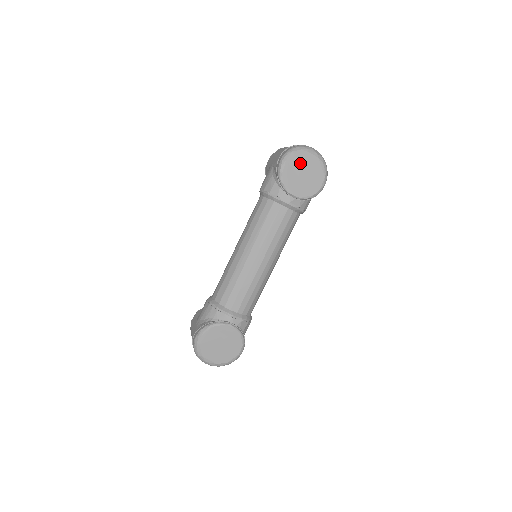
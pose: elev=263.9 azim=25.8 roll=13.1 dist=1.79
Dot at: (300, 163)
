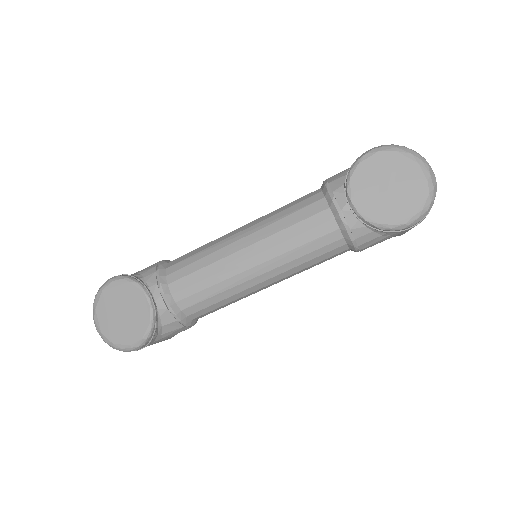
Dot at: (395, 169)
